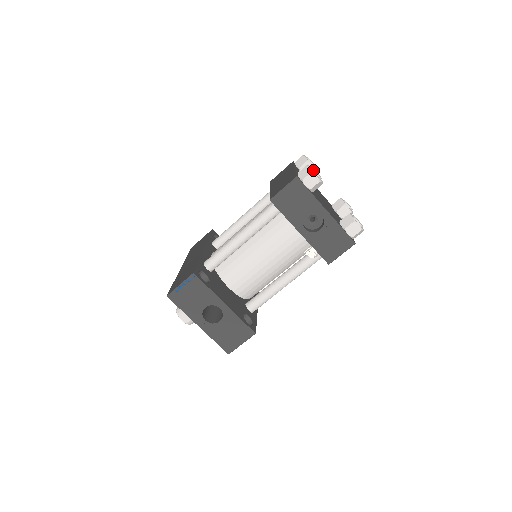
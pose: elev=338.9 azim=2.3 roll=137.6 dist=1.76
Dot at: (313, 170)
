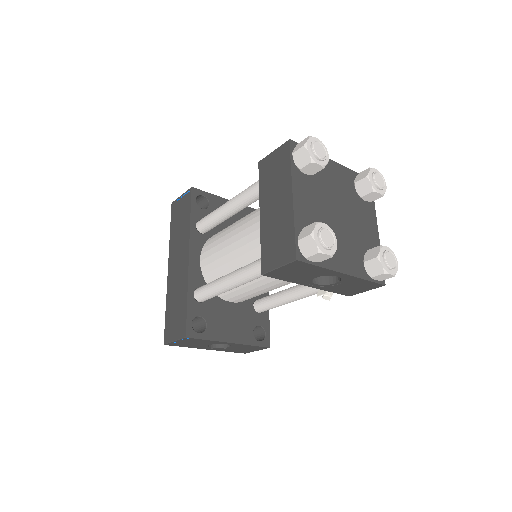
Dot at: (321, 244)
